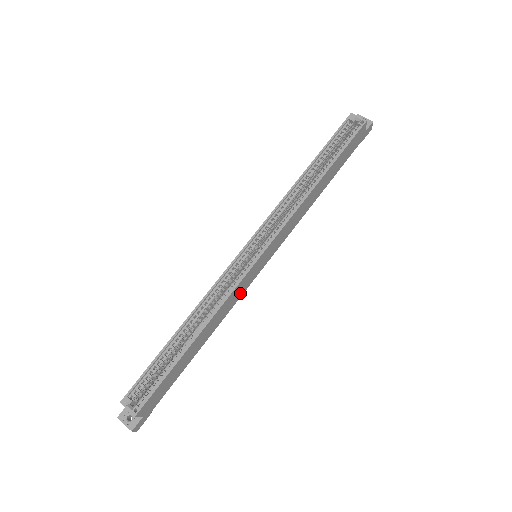
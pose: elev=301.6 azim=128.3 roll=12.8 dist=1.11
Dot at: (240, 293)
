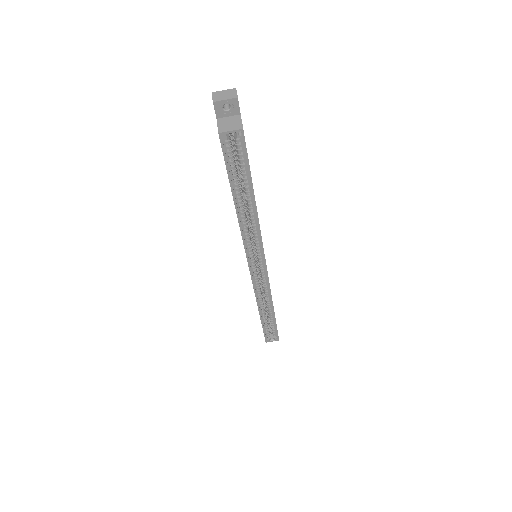
Dot at: occluded
